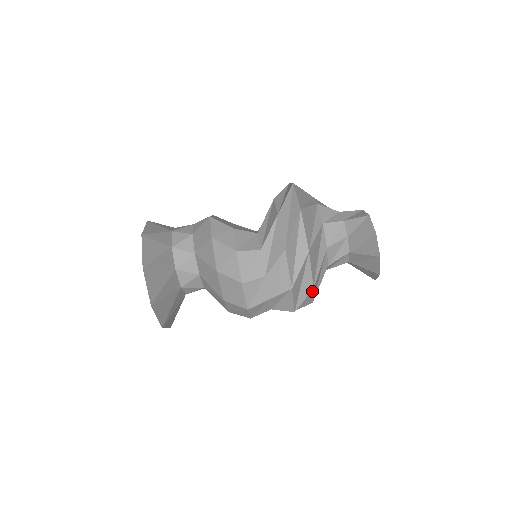
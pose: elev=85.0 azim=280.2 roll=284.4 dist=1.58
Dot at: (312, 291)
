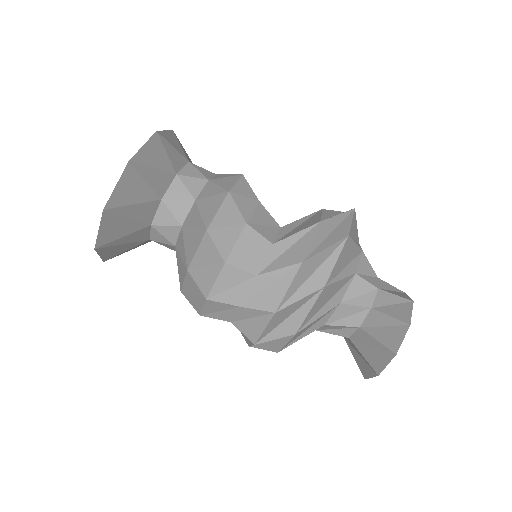
Dot at: (291, 336)
